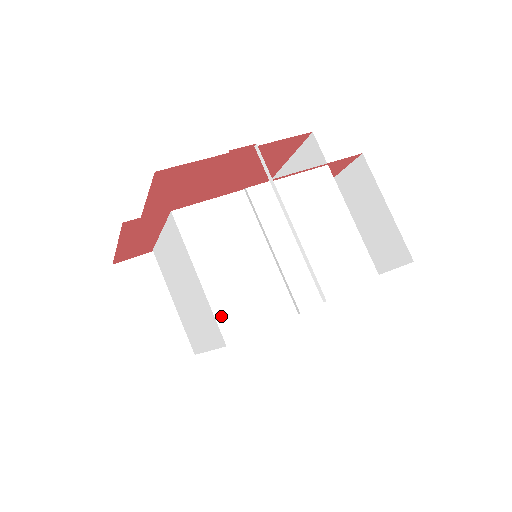
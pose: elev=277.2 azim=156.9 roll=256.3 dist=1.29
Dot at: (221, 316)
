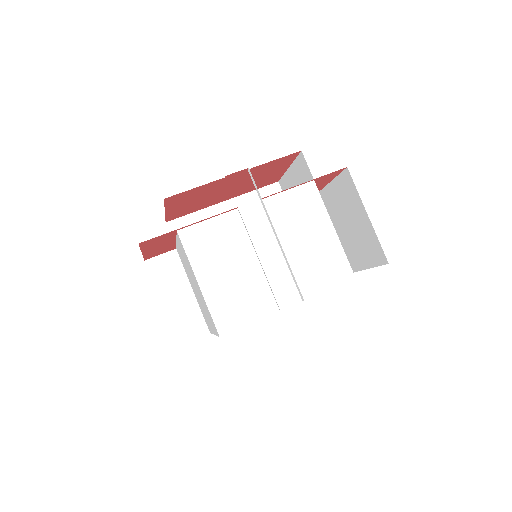
Dot at: (216, 313)
